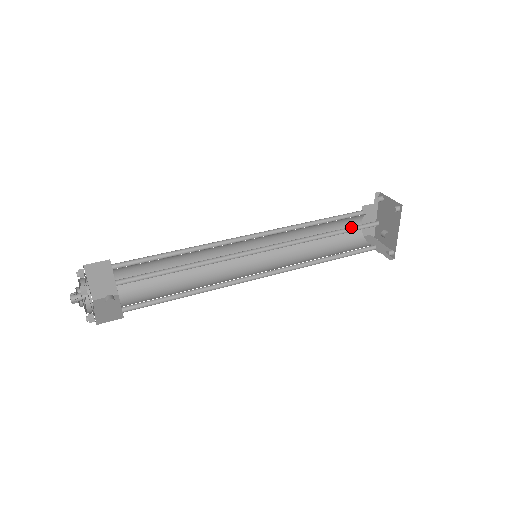
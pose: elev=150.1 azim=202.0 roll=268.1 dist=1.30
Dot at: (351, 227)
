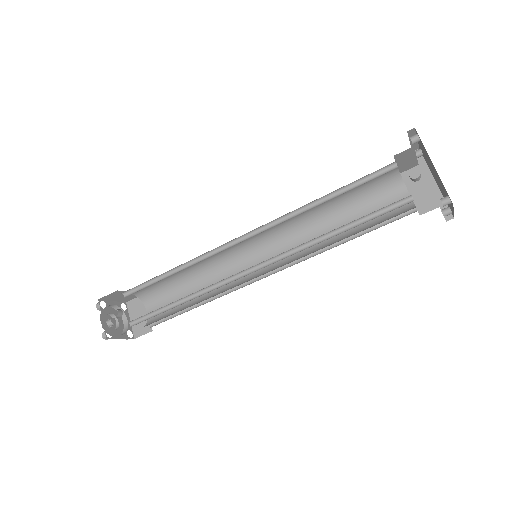
Dot at: (356, 184)
